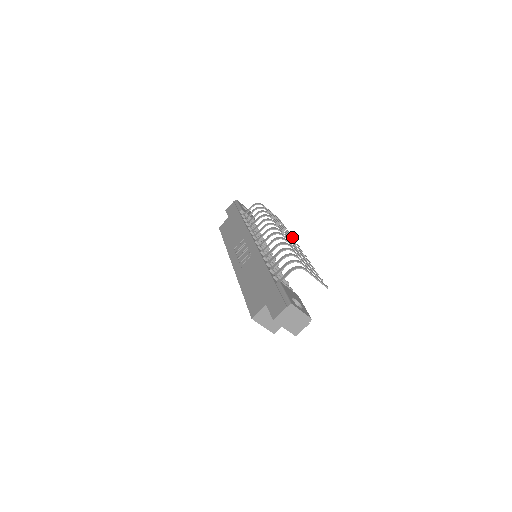
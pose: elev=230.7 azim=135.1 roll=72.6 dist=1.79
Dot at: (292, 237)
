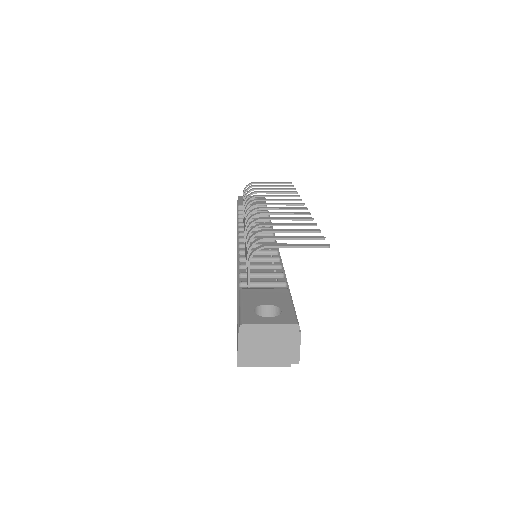
Dot at: (298, 196)
